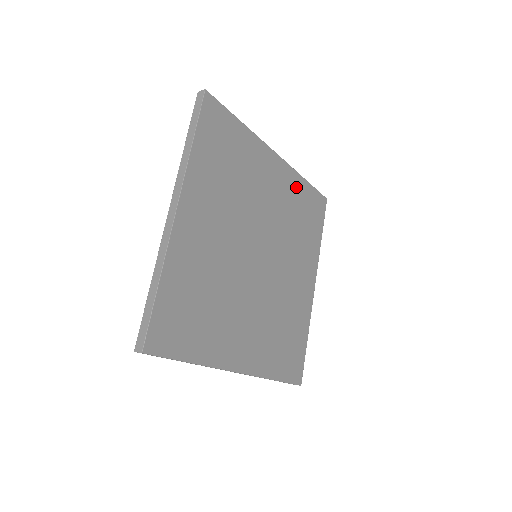
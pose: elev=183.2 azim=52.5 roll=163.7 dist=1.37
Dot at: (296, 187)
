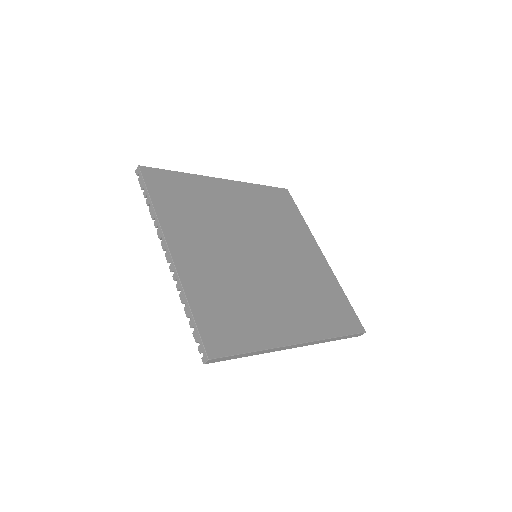
Dot at: (330, 283)
